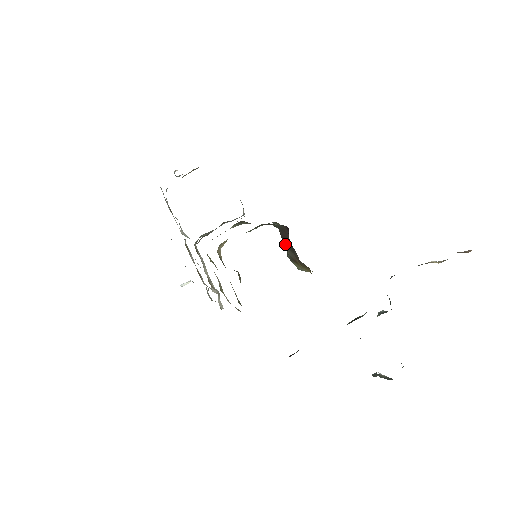
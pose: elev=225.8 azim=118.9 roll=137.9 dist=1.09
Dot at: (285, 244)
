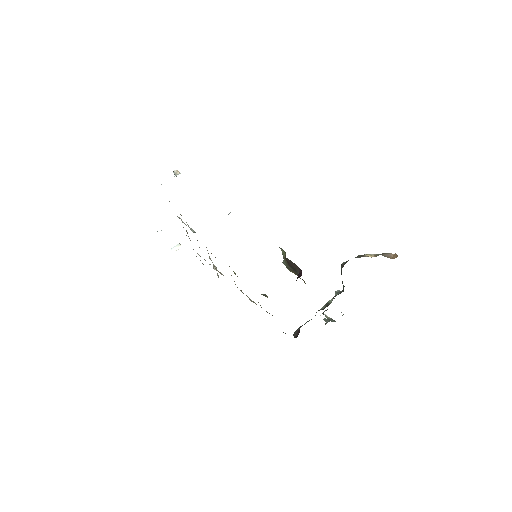
Dot at: (288, 264)
